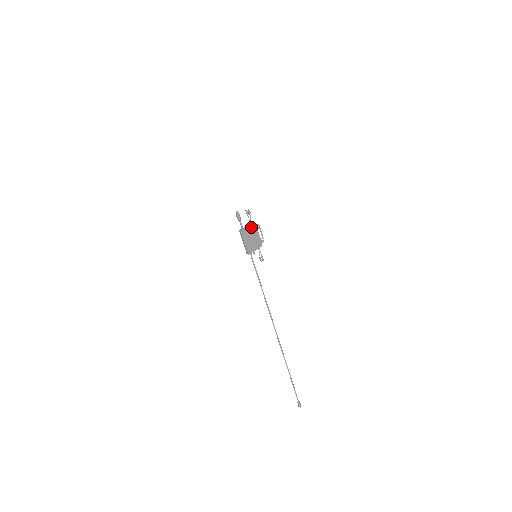
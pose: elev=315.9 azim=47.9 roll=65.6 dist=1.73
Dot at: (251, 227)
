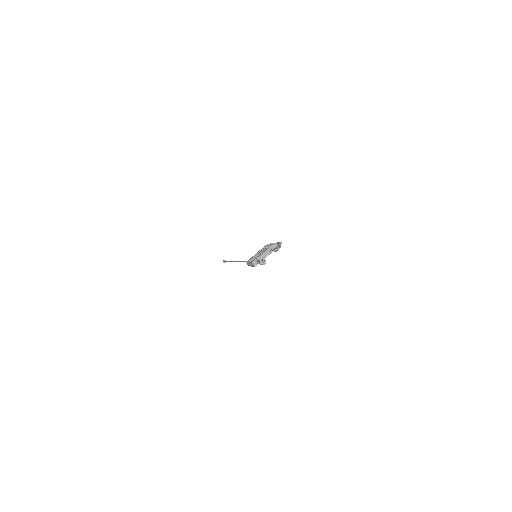
Dot at: (270, 253)
